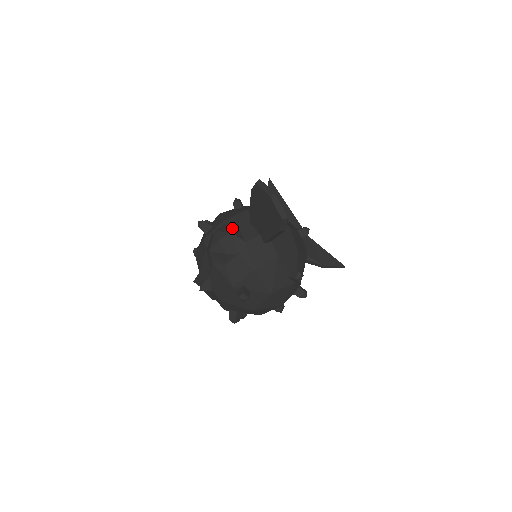
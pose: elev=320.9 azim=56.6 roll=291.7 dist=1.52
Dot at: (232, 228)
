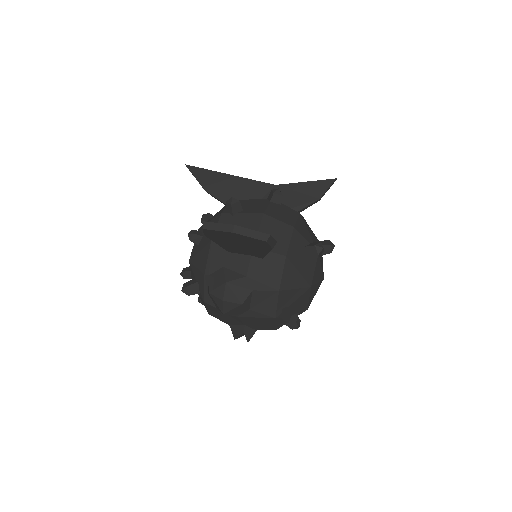
Dot at: (220, 275)
